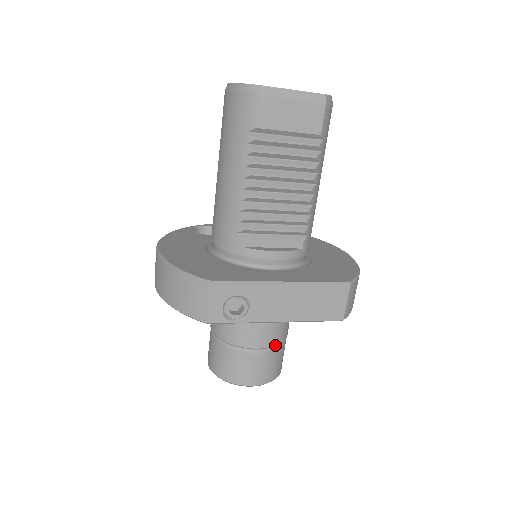
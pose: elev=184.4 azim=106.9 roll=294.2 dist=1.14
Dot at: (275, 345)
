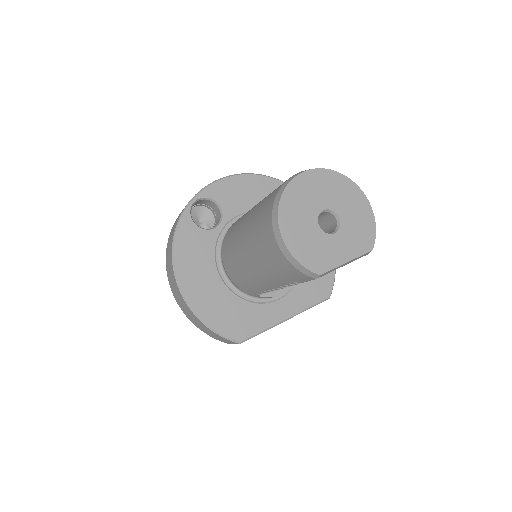
Dot at: occluded
